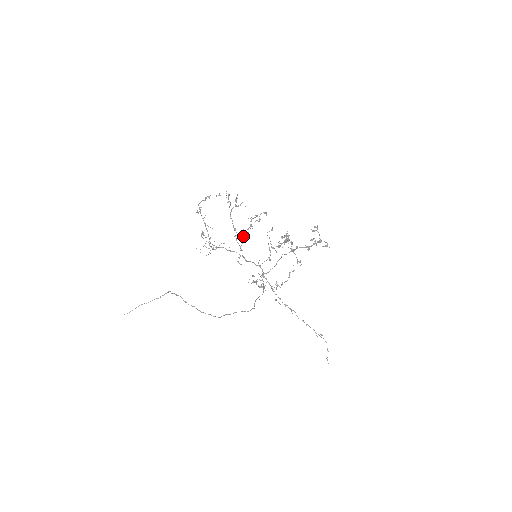
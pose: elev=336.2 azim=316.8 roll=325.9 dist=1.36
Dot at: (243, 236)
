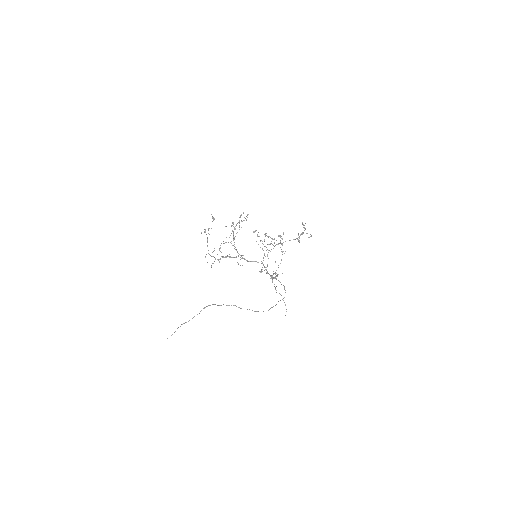
Dot at: (234, 242)
